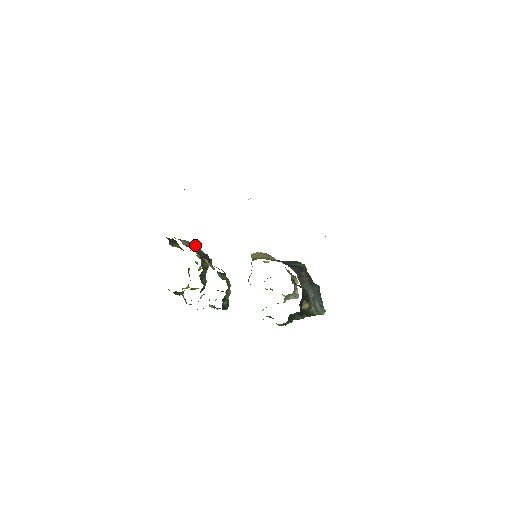
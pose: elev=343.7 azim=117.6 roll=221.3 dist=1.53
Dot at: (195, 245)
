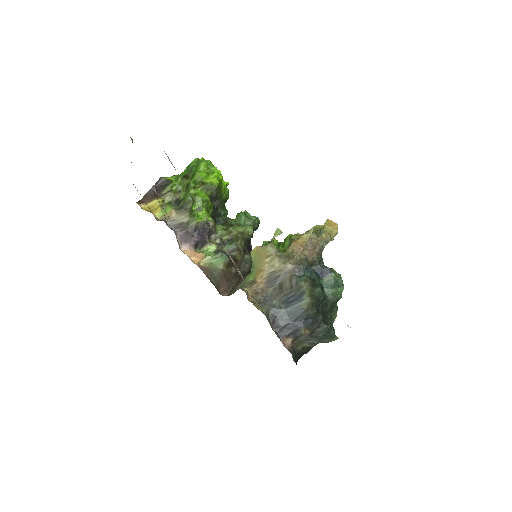
Dot at: (185, 215)
